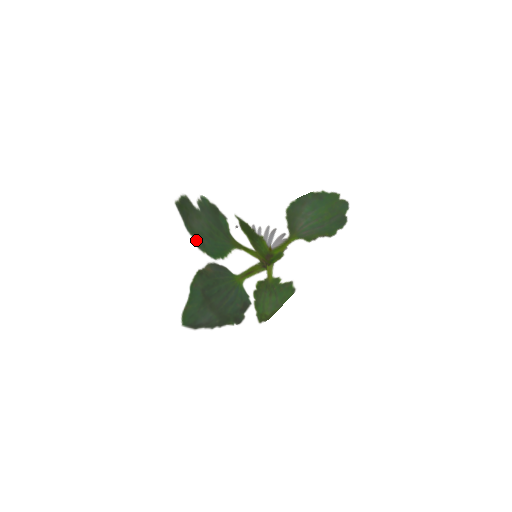
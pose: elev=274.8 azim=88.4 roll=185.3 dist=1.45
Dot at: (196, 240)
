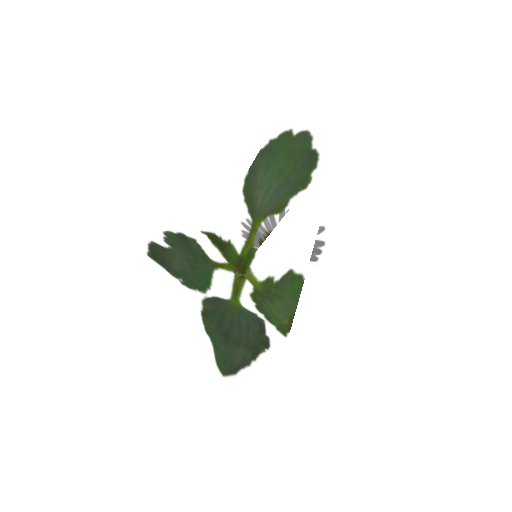
Dot at: (183, 281)
